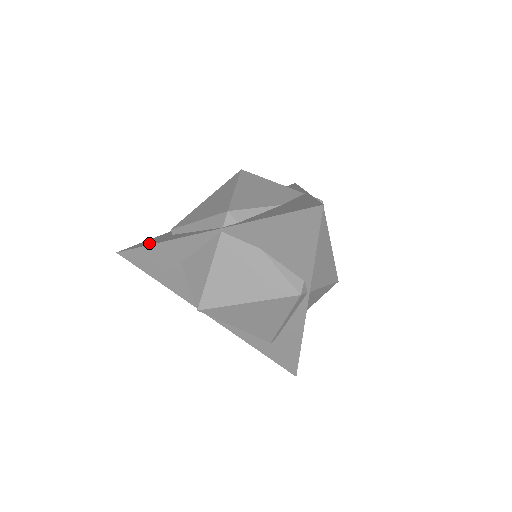
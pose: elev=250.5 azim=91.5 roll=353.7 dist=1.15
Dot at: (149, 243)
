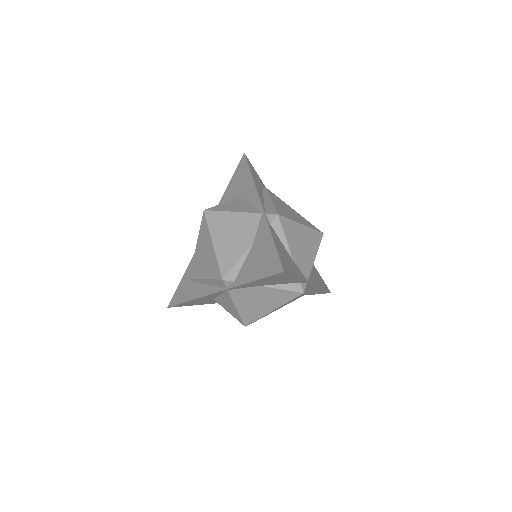
Dot at: (183, 297)
